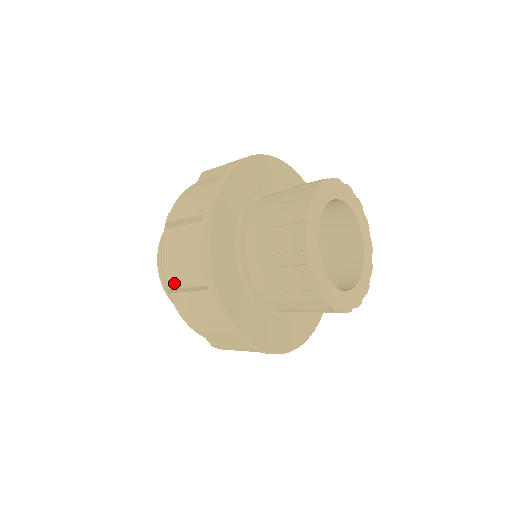
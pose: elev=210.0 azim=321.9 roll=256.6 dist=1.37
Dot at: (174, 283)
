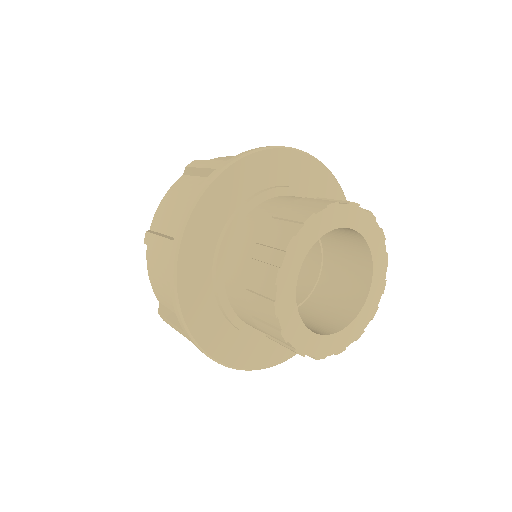
Dot at: (157, 225)
